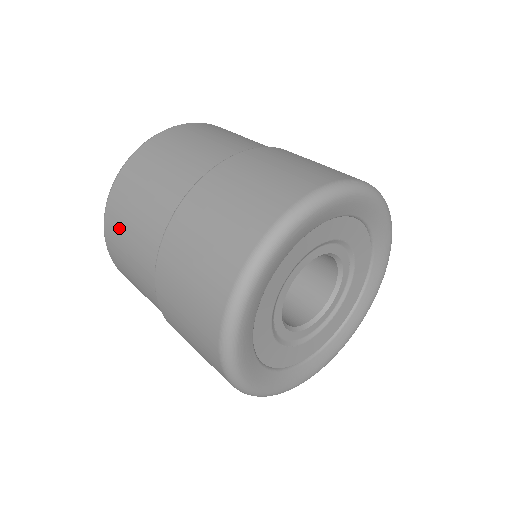
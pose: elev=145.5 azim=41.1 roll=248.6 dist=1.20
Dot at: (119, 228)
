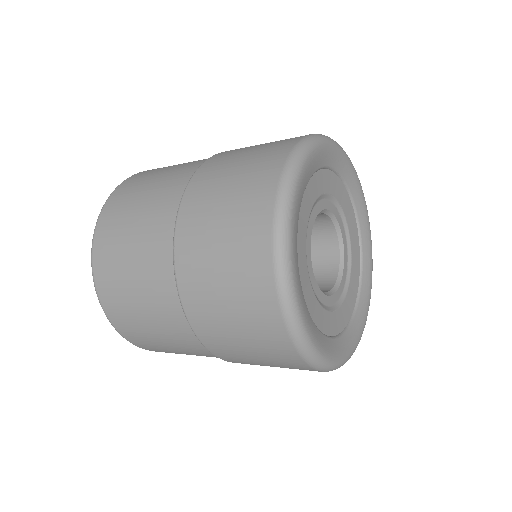
Dot at: (121, 299)
